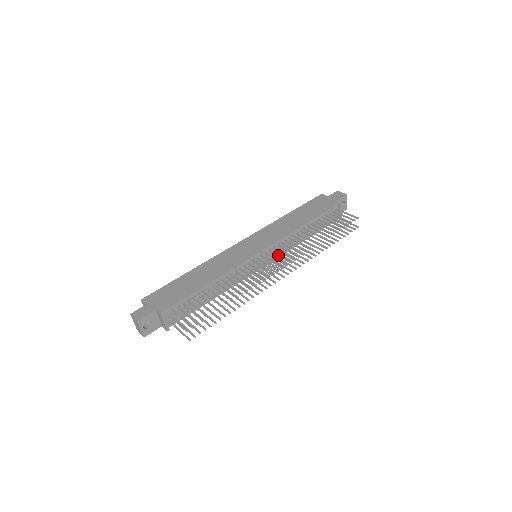
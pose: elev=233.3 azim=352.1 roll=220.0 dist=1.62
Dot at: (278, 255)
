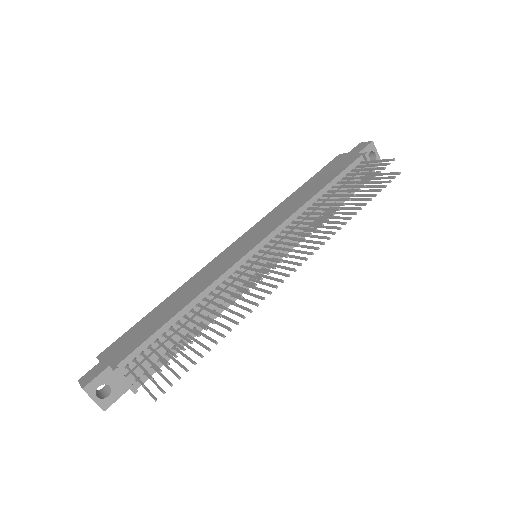
Dot at: (281, 242)
